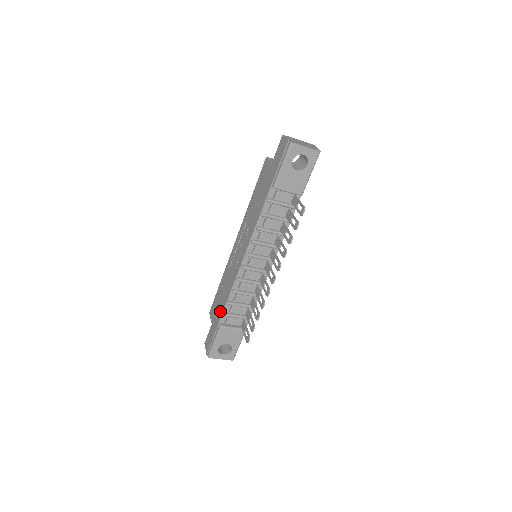
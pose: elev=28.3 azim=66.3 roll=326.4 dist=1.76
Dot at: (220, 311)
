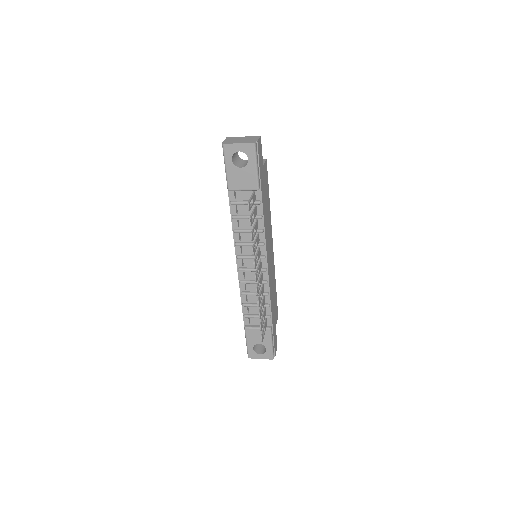
Dot at: occluded
